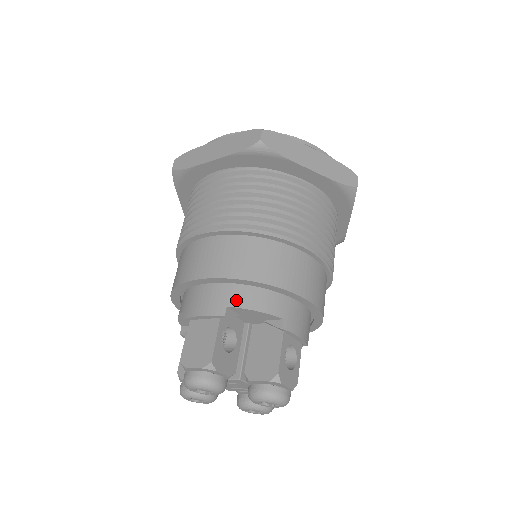
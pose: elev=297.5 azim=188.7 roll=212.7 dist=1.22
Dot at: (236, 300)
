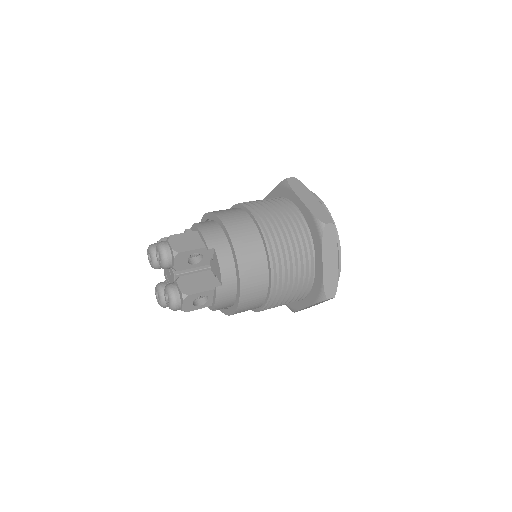
Dot at: (221, 252)
